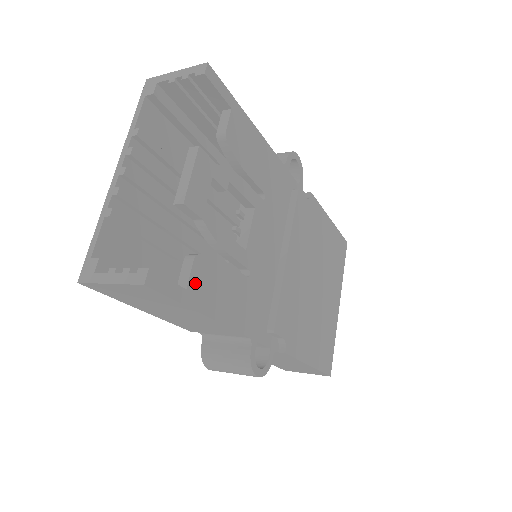
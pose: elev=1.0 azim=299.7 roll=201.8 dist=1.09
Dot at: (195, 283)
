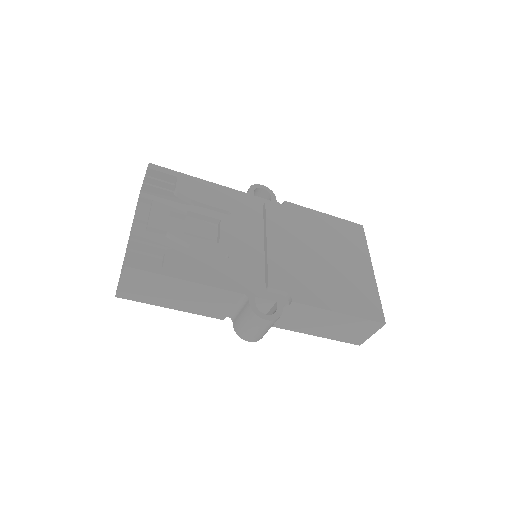
Dot at: (170, 264)
